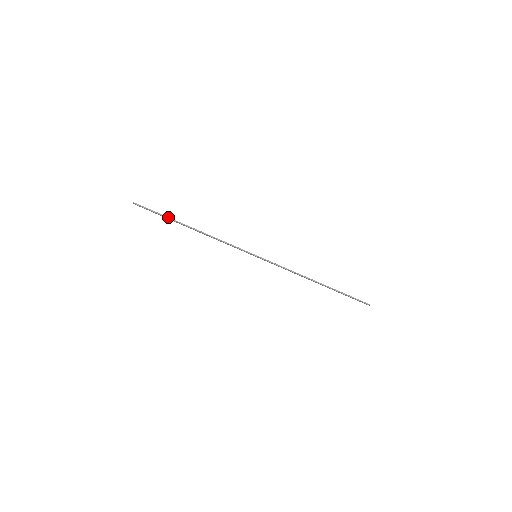
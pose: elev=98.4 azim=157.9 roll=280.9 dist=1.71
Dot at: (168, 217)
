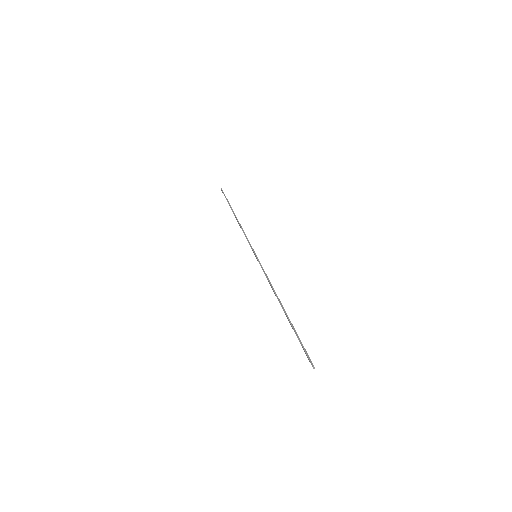
Dot at: (229, 203)
